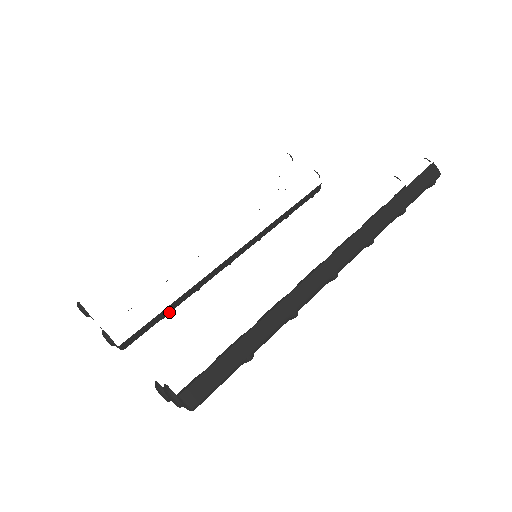
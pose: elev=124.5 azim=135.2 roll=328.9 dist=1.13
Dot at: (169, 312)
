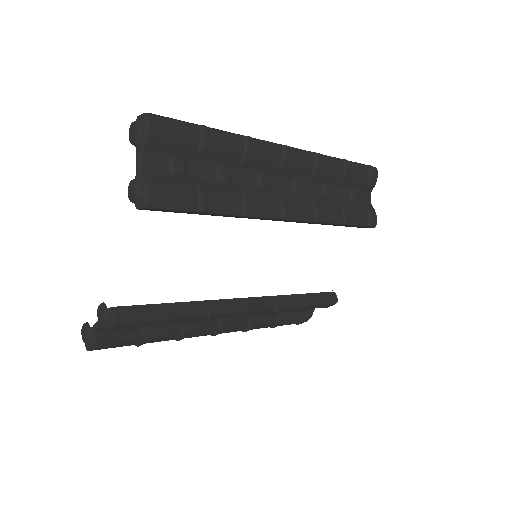
Dot at: (174, 314)
